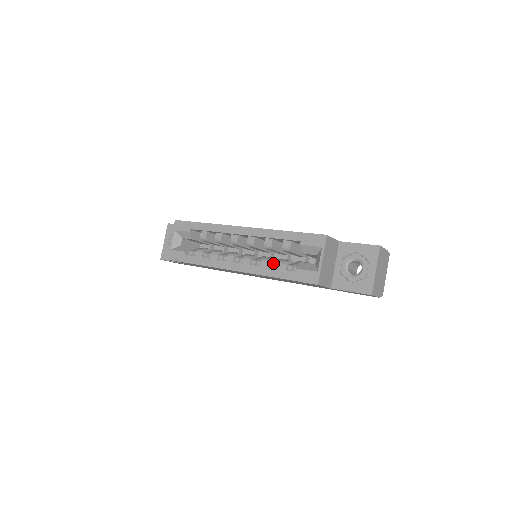
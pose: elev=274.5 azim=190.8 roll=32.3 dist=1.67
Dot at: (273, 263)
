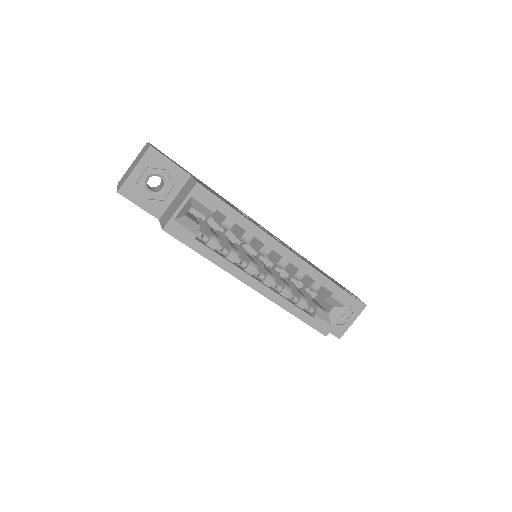
Dot at: (293, 295)
